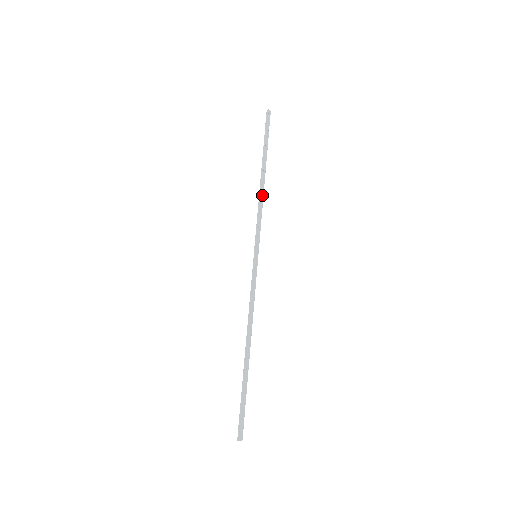
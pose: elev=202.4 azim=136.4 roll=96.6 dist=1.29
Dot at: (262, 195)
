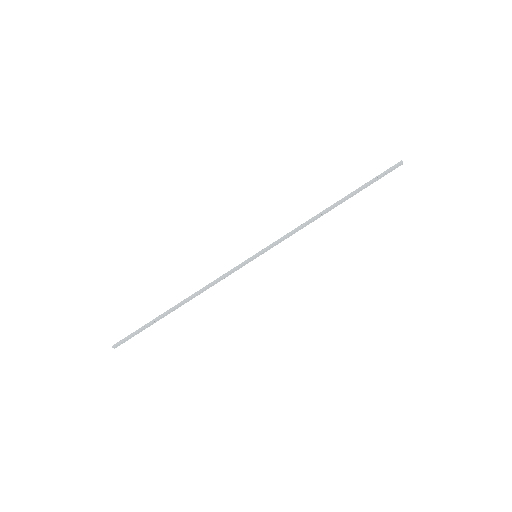
Dot at: (313, 220)
